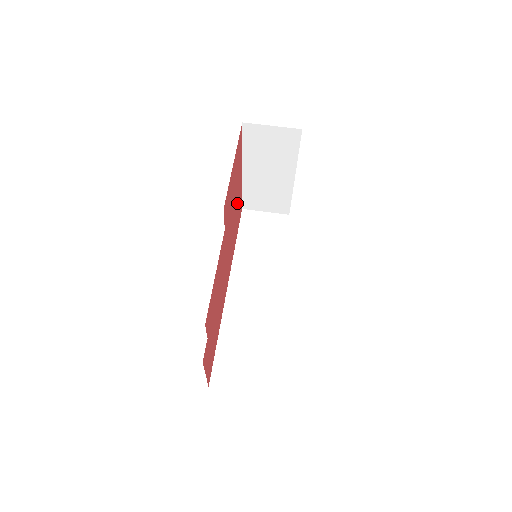
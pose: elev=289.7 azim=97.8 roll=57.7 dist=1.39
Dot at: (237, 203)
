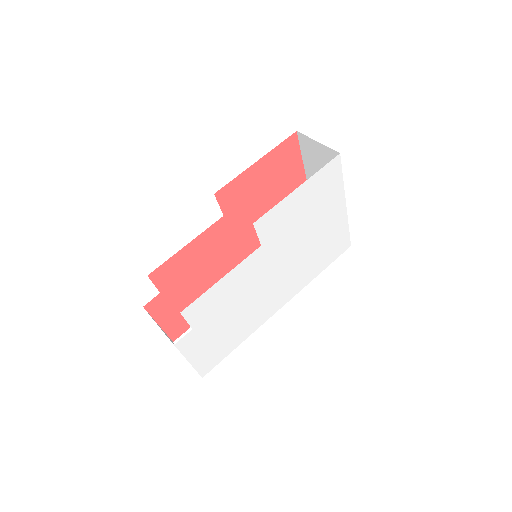
Dot at: occluded
